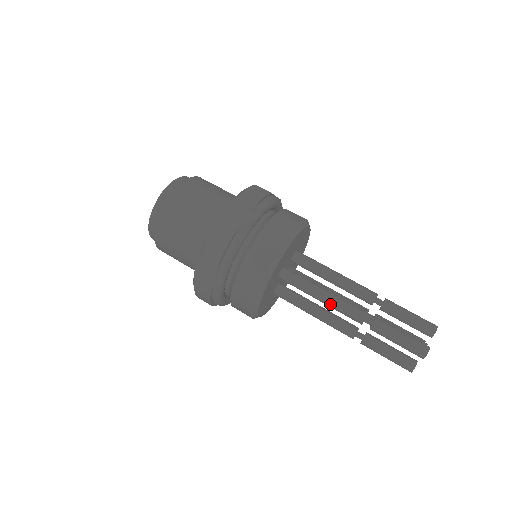
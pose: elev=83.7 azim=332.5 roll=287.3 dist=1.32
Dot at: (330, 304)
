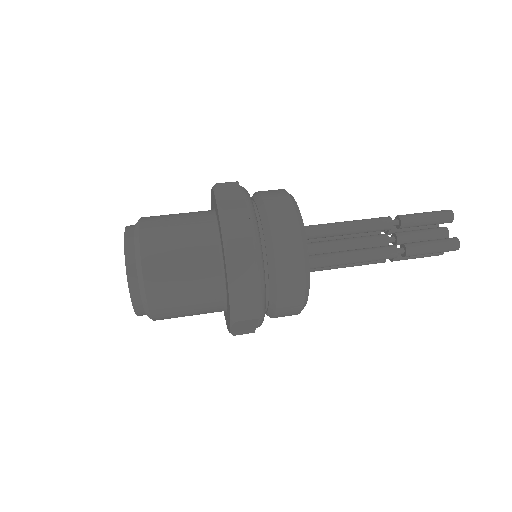
Dot at: (361, 262)
